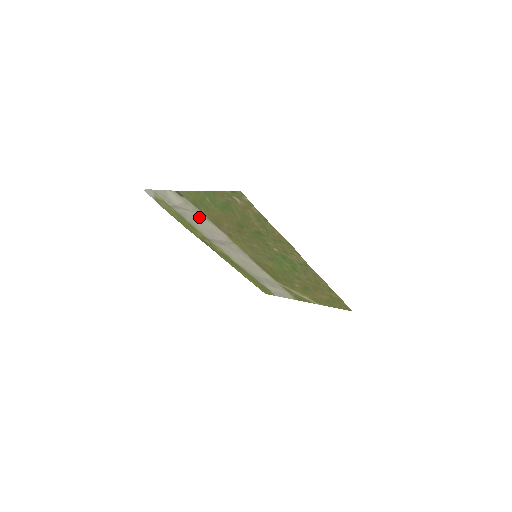
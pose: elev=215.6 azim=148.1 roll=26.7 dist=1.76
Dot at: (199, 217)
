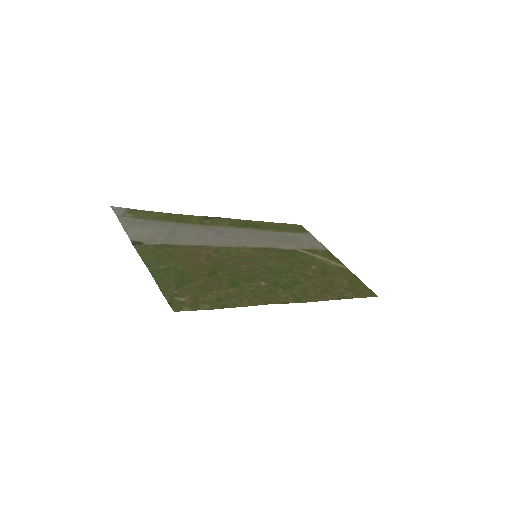
Dot at: (177, 236)
